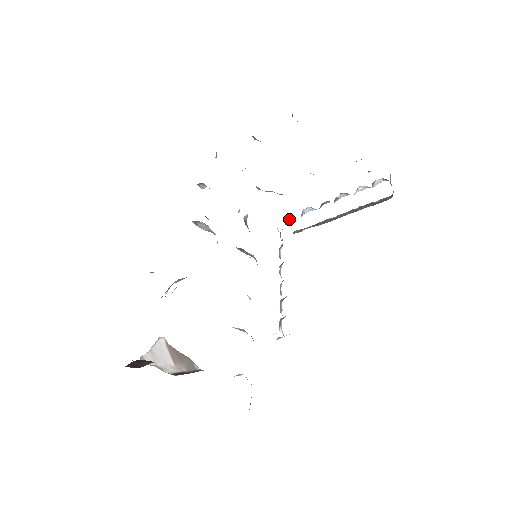
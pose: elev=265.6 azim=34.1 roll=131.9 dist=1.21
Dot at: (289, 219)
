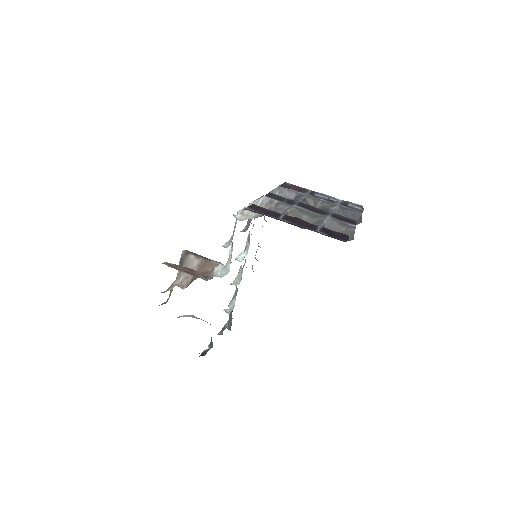
Dot at: occluded
